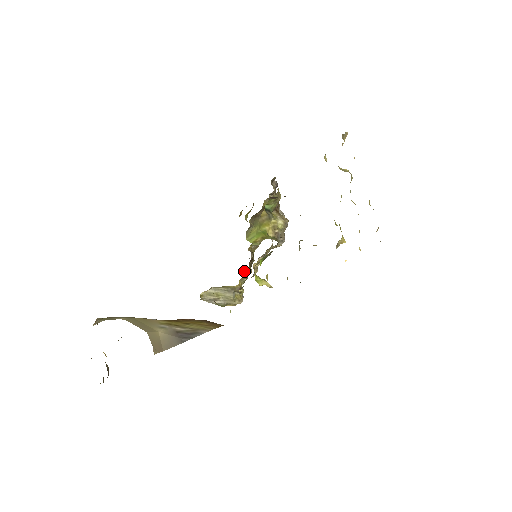
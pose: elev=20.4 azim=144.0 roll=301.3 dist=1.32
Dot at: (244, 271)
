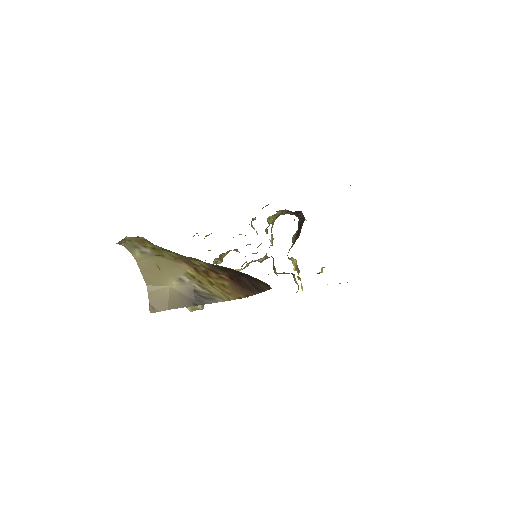
Dot at: occluded
